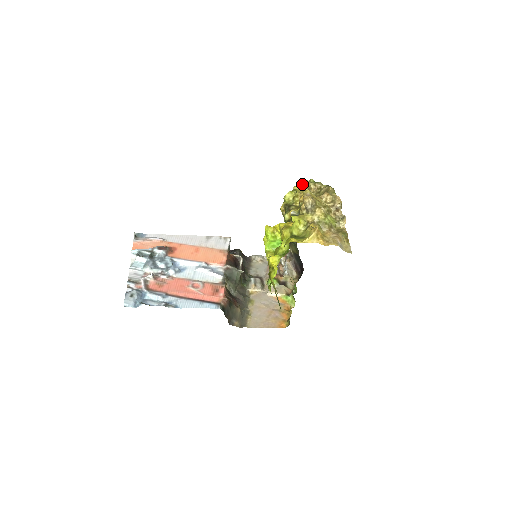
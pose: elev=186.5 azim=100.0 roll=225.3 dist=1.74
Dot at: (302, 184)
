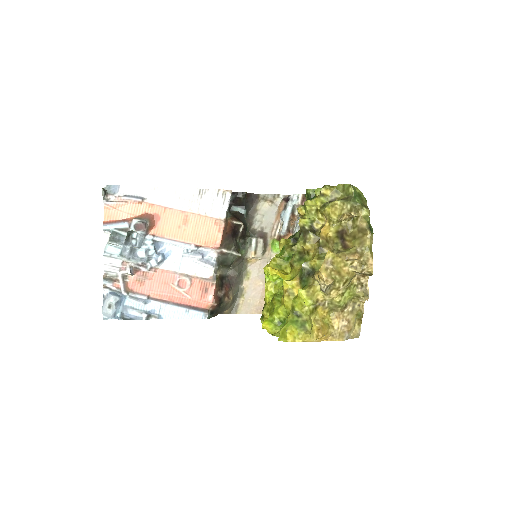
Dot at: (332, 208)
